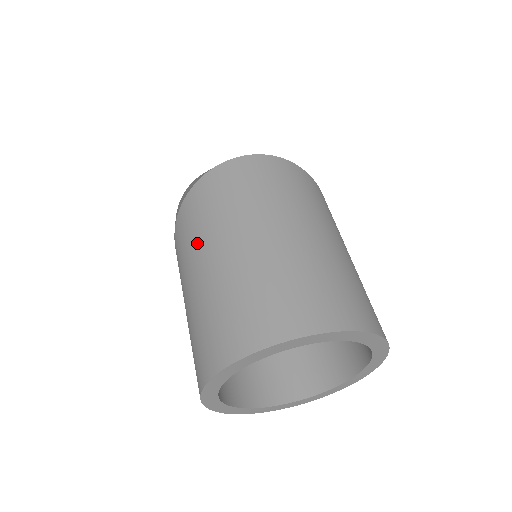
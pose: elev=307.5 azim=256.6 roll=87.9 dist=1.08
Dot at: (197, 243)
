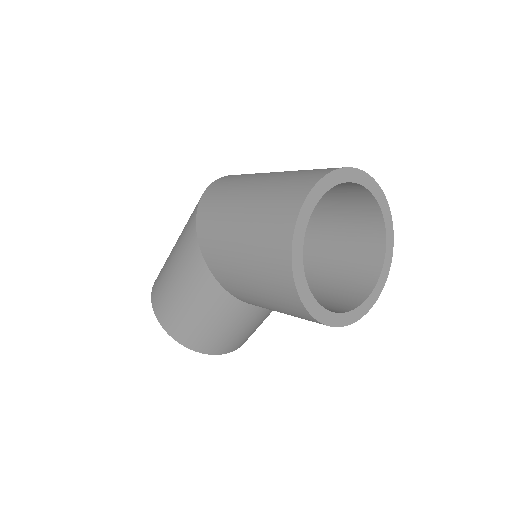
Dot at: (232, 193)
